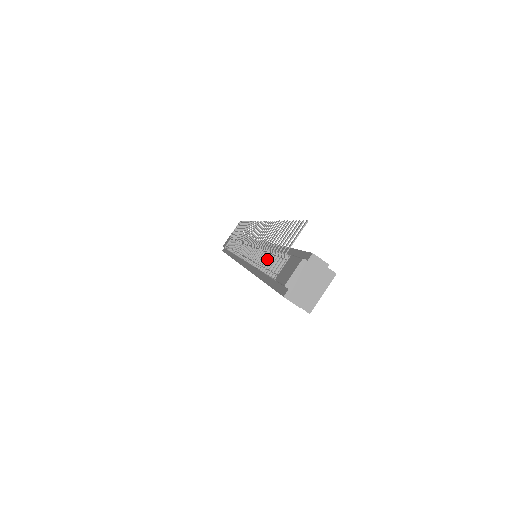
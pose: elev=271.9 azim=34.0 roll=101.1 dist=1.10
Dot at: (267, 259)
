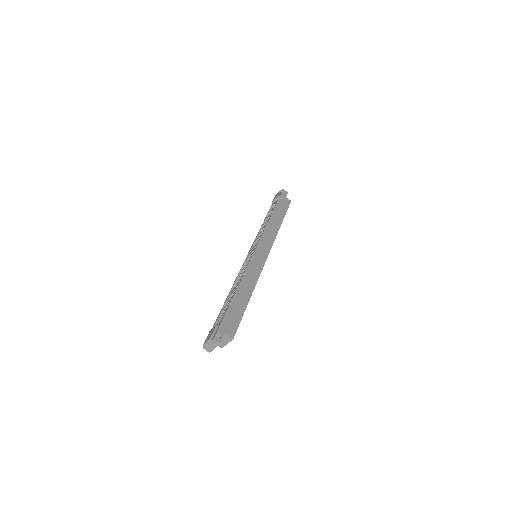
Dot at: occluded
